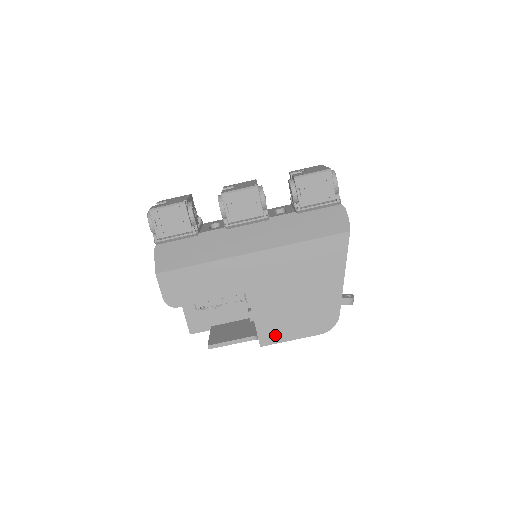
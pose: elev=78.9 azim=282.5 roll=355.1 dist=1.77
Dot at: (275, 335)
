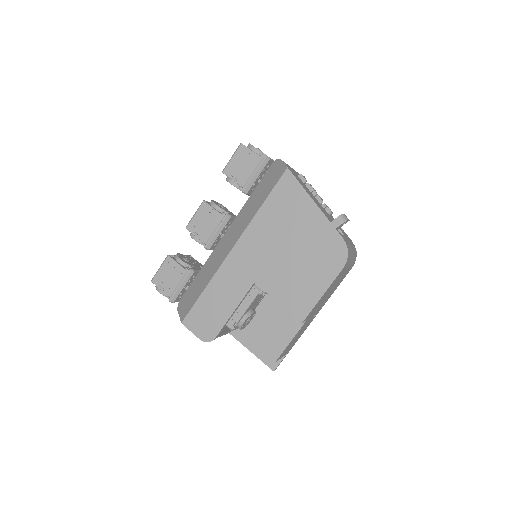
Dot at: (306, 301)
